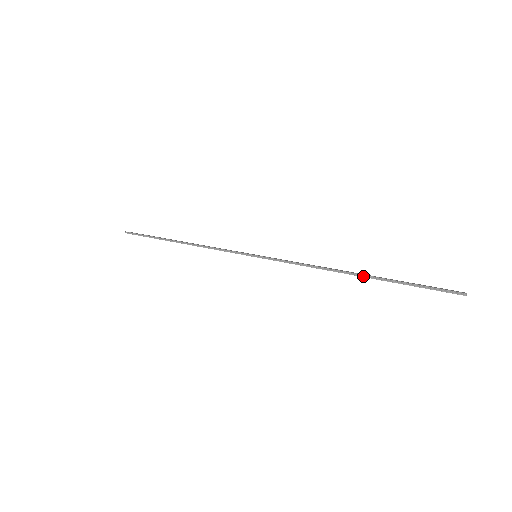
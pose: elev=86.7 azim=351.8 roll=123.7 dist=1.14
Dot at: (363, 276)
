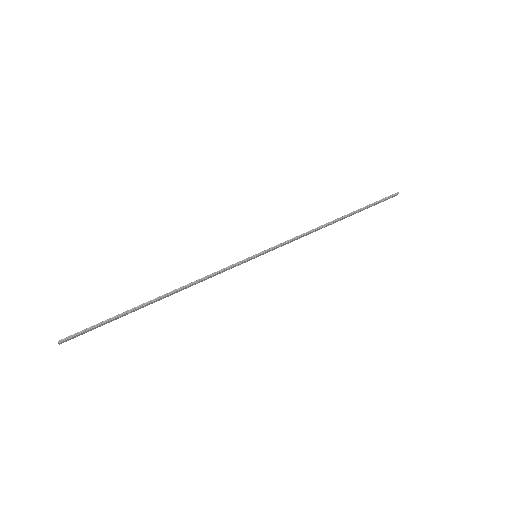
Dot at: (345, 216)
